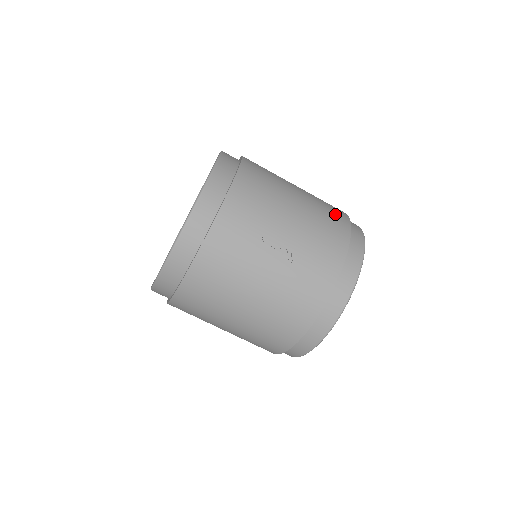
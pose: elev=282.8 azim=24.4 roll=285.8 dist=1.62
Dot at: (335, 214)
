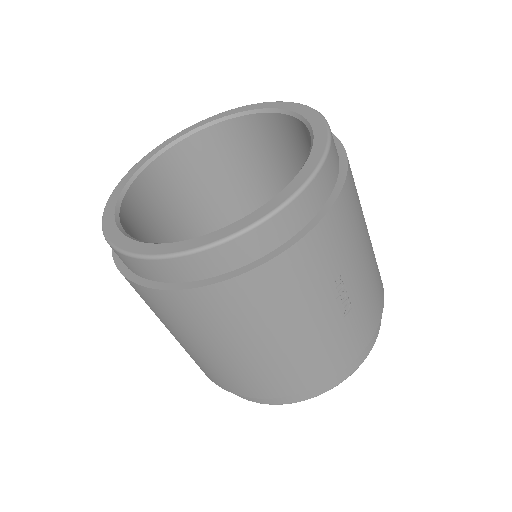
Dot at: occluded
